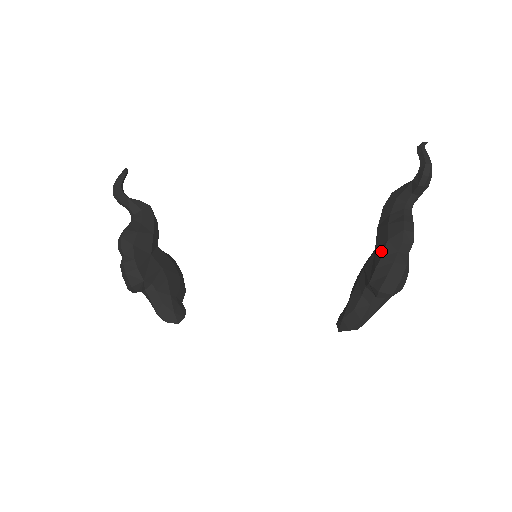
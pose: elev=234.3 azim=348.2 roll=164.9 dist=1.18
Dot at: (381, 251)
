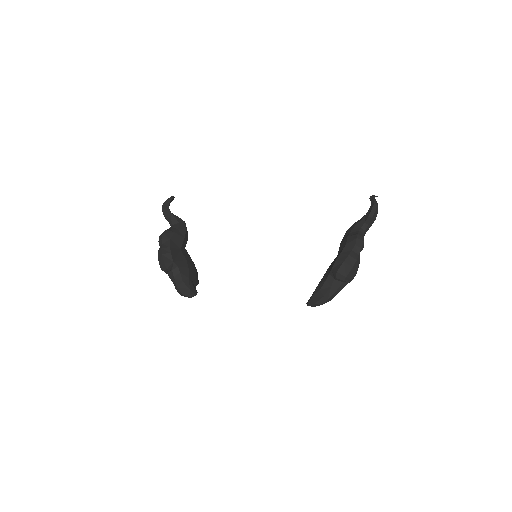
Dot at: (341, 251)
